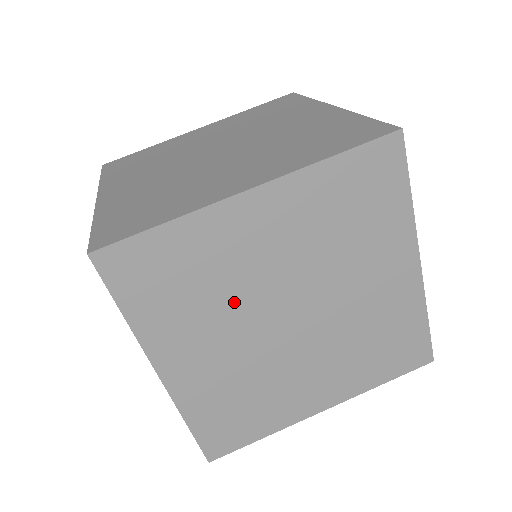
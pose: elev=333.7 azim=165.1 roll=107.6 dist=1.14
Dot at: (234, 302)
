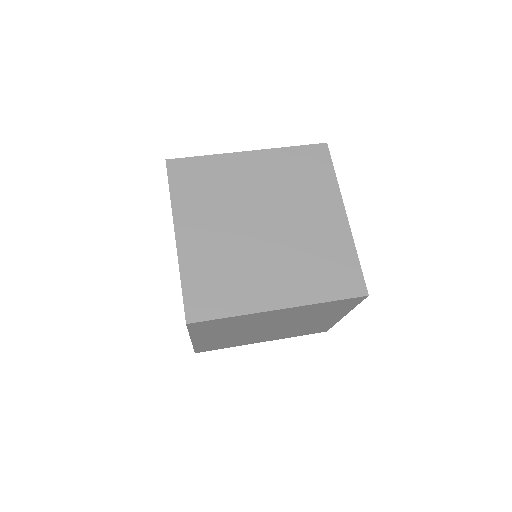
Dot at: (230, 204)
